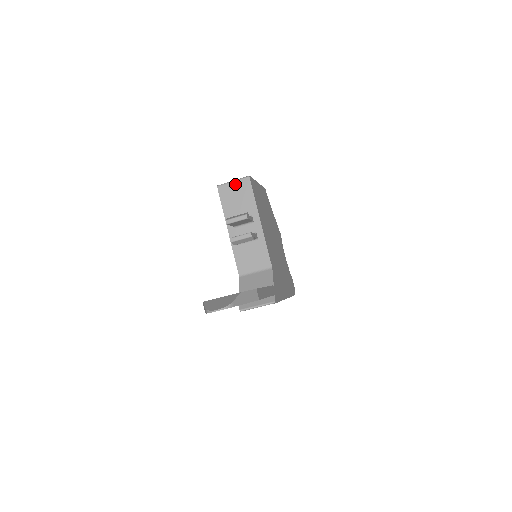
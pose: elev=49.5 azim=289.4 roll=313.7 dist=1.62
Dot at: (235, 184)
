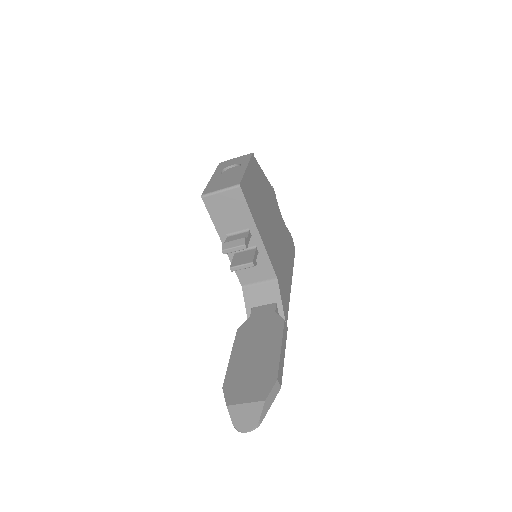
Dot at: (223, 195)
